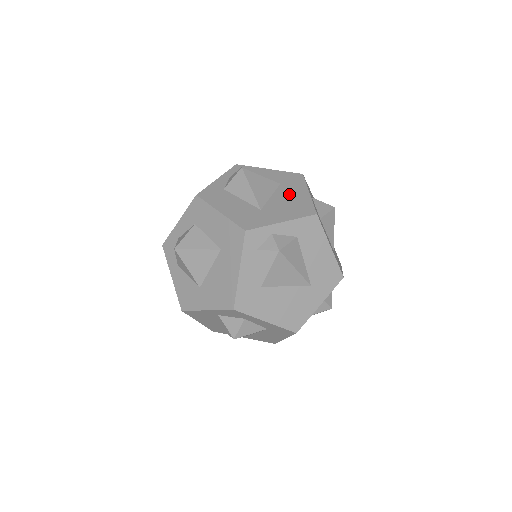
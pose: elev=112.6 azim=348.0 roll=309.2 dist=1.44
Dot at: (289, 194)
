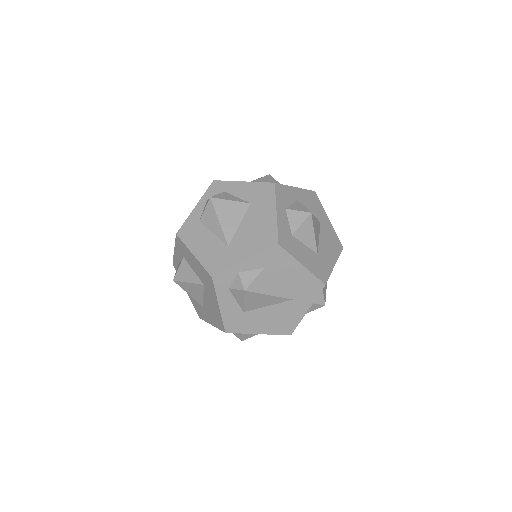
Dot at: (256, 218)
